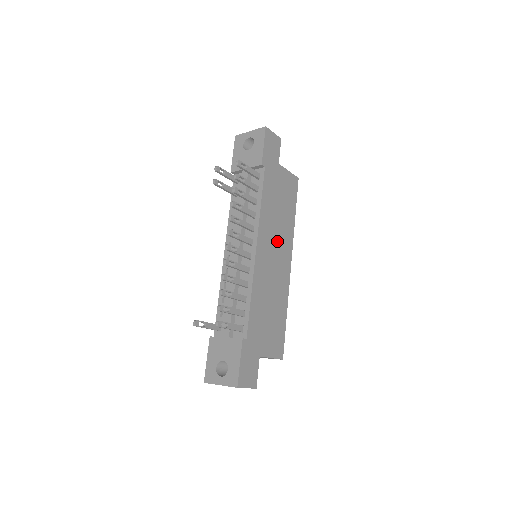
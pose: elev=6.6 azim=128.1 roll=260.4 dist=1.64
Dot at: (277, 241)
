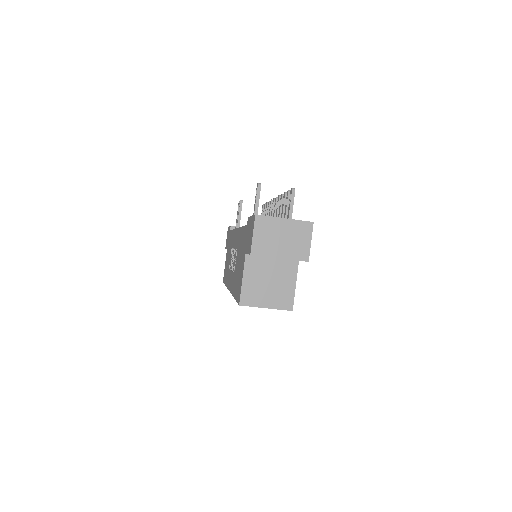
Dot at: occluded
